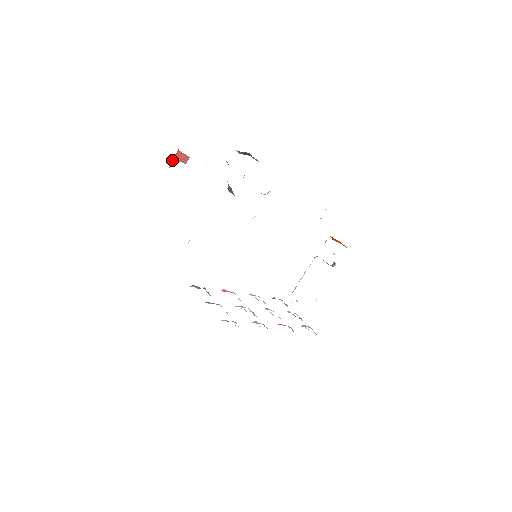
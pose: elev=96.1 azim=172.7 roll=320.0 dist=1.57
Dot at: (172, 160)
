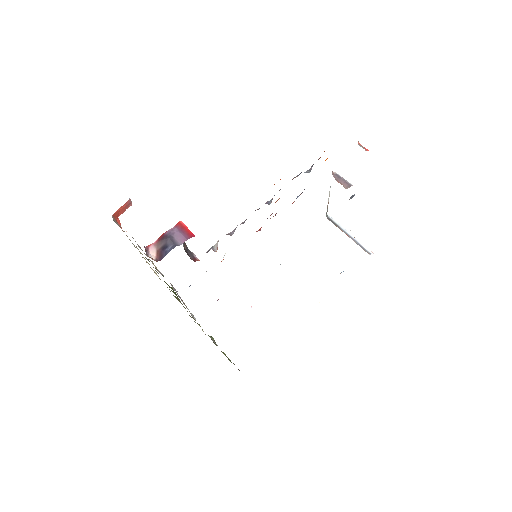
Dot at: (117, 219)
